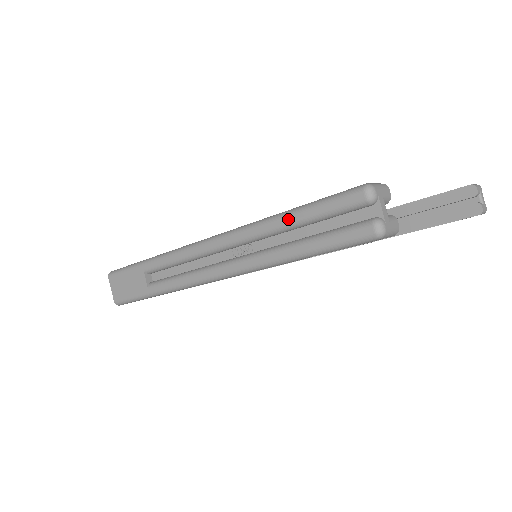
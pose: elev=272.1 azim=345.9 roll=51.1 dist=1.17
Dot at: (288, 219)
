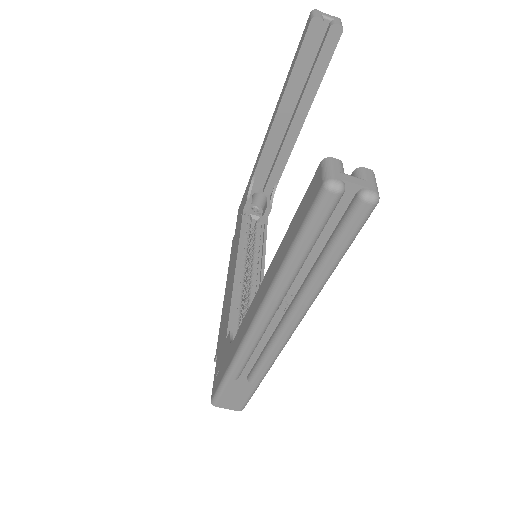
Dot at: (296, 260)
